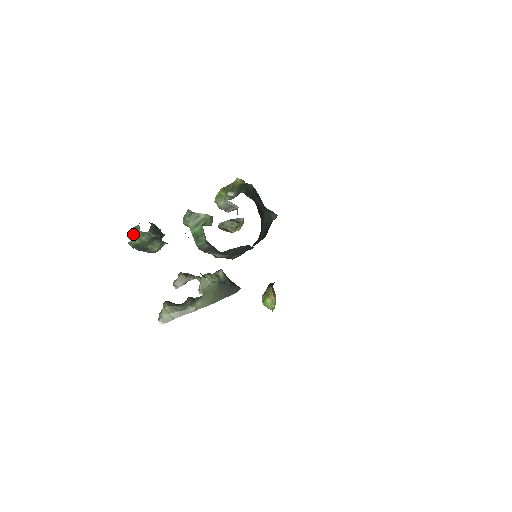
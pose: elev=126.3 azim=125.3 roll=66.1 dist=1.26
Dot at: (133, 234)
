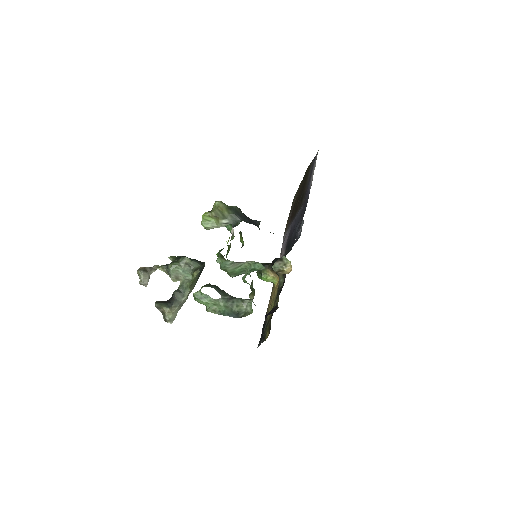
Dot at: (204, 302)
